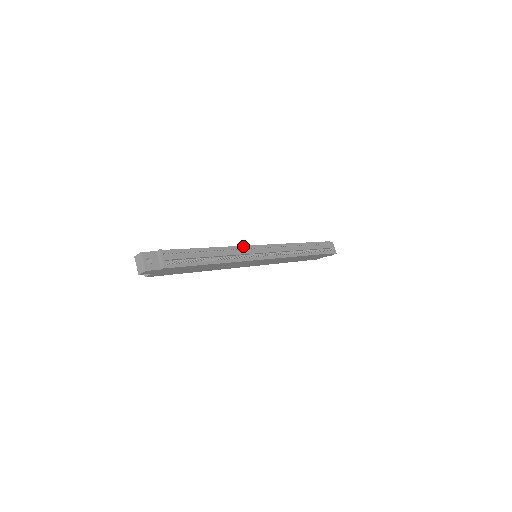
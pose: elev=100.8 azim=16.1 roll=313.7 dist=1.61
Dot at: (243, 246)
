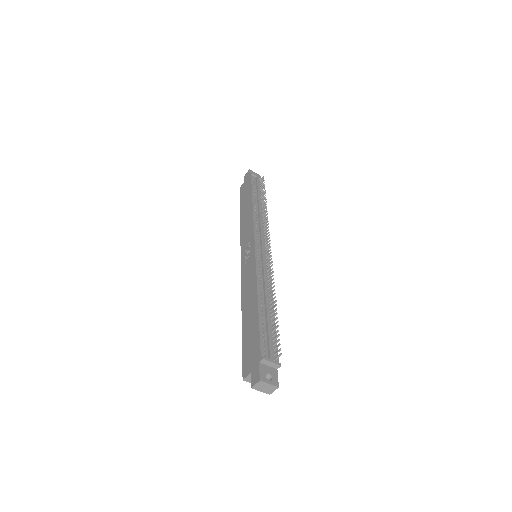
Dot at: (256, 264)
